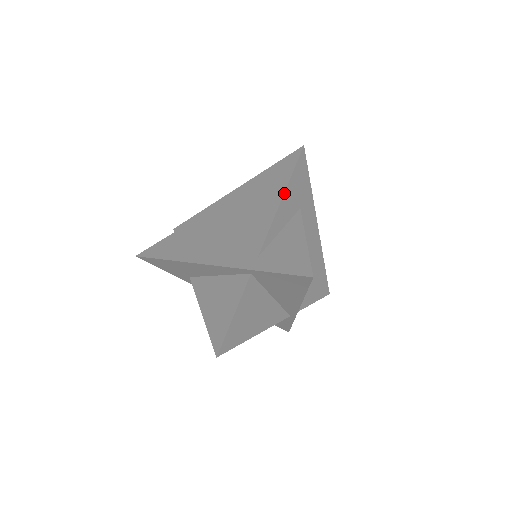
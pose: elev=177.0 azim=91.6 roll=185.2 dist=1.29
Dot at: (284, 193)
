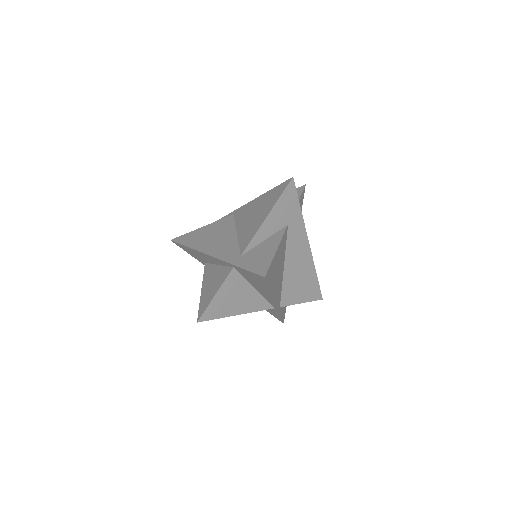
Dot at: (270, 211)
